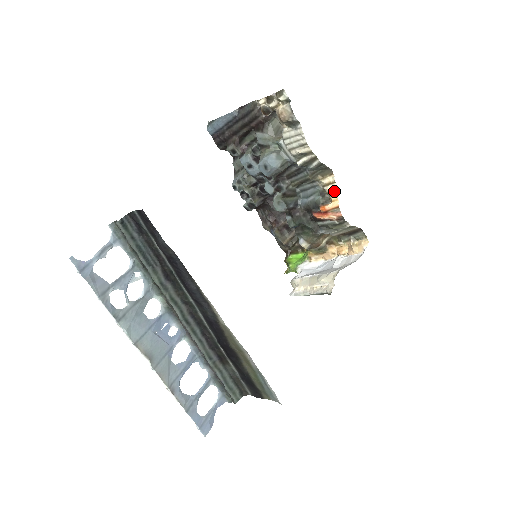
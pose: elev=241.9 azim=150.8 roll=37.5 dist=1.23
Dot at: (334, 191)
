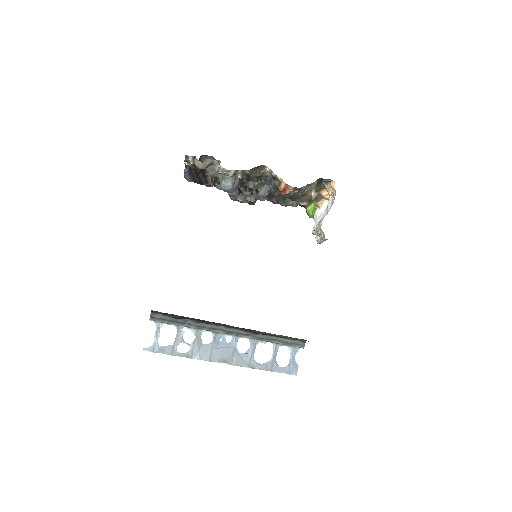
Dot at: (276, 176)
